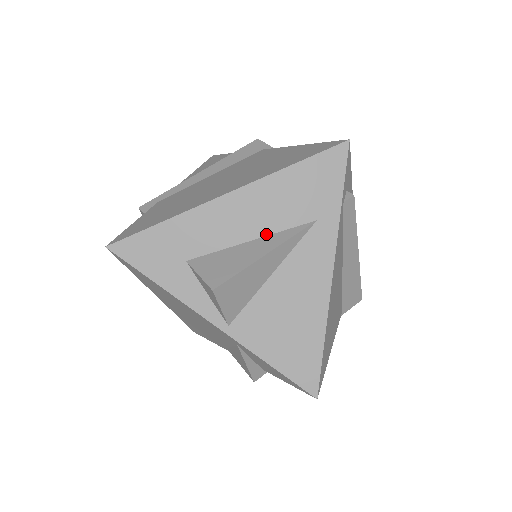
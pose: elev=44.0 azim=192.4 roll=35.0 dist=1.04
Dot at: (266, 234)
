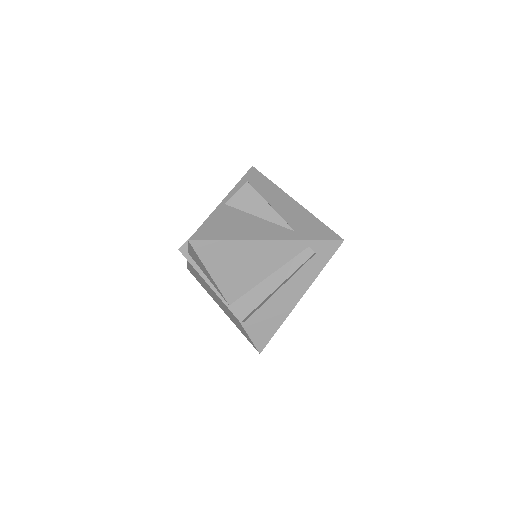
Dot at: (280, 214)
